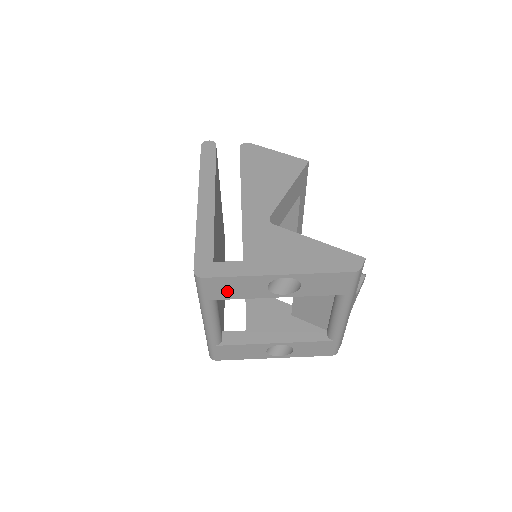
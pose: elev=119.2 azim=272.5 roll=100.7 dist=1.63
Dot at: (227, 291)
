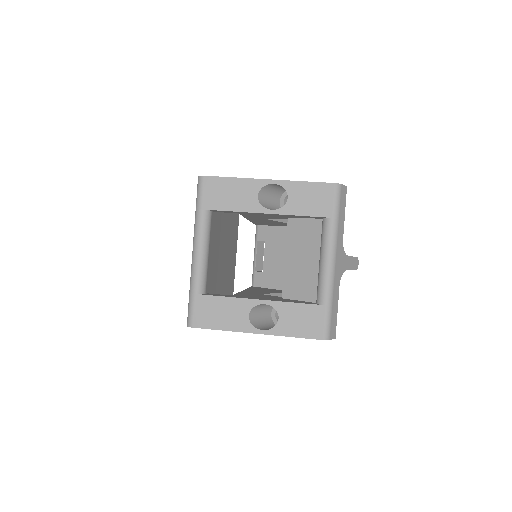
Dot at: (222, 198)
